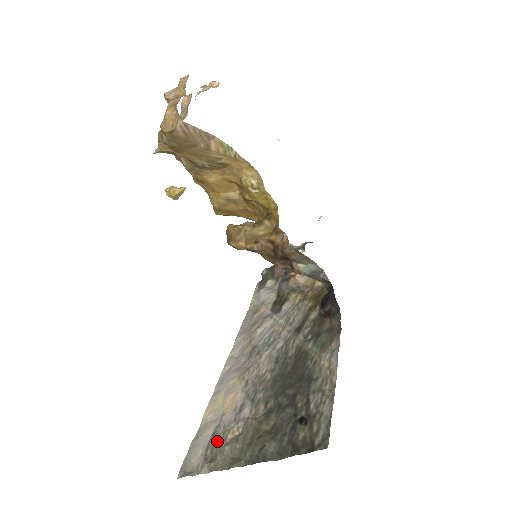
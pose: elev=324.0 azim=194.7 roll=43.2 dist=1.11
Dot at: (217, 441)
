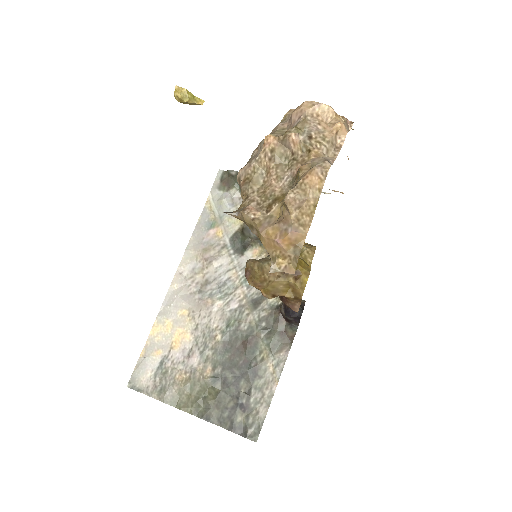
Dot at: (166, 374)
